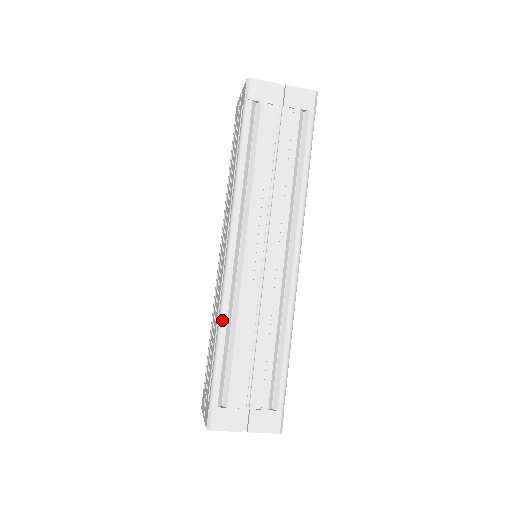
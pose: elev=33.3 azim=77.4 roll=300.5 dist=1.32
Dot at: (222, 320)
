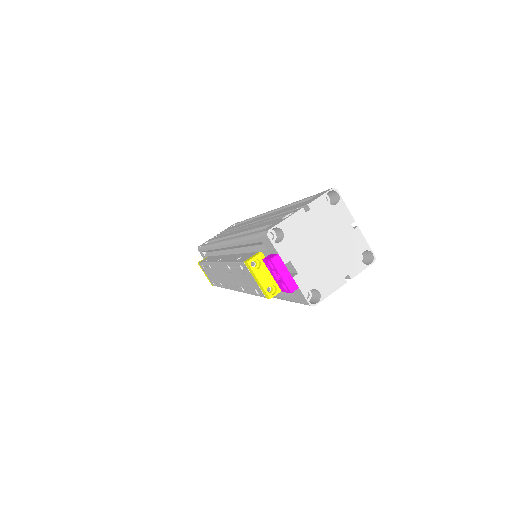
Dot at: occluded
